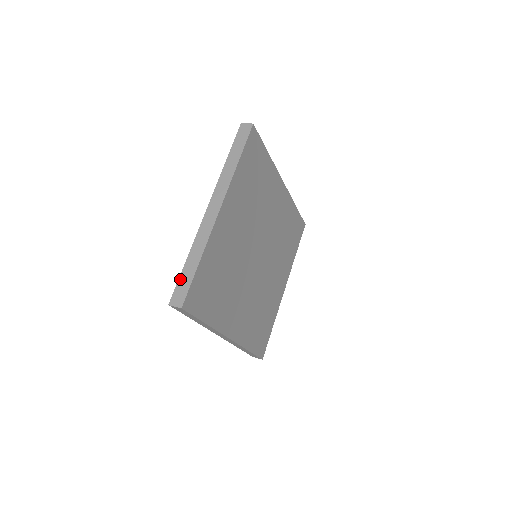
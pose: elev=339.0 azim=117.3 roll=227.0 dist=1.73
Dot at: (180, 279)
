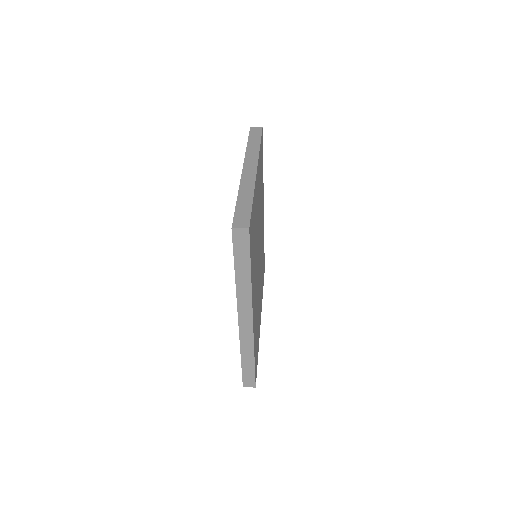
Dot at: (237, 210)
